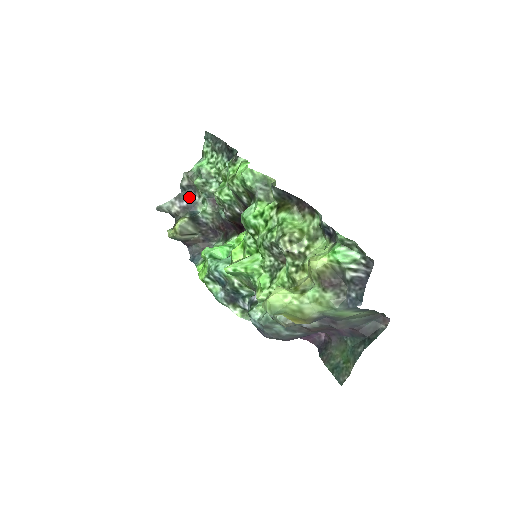
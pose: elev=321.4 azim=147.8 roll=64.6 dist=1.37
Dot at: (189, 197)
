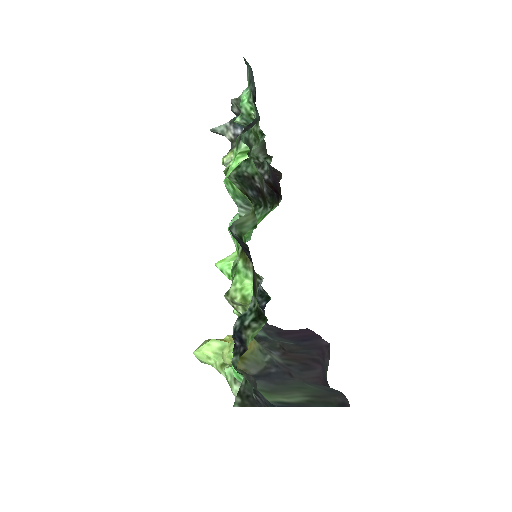
Dot at: occluded
